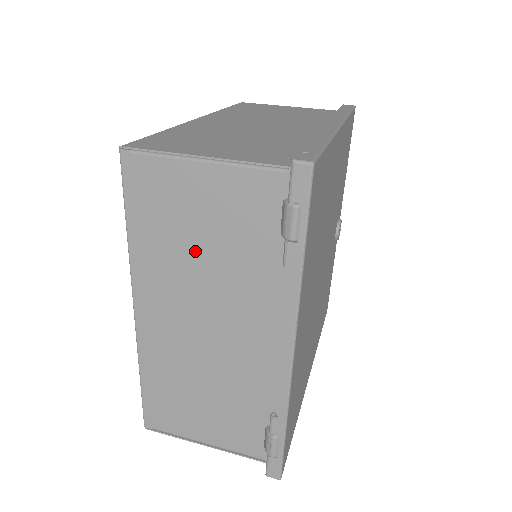
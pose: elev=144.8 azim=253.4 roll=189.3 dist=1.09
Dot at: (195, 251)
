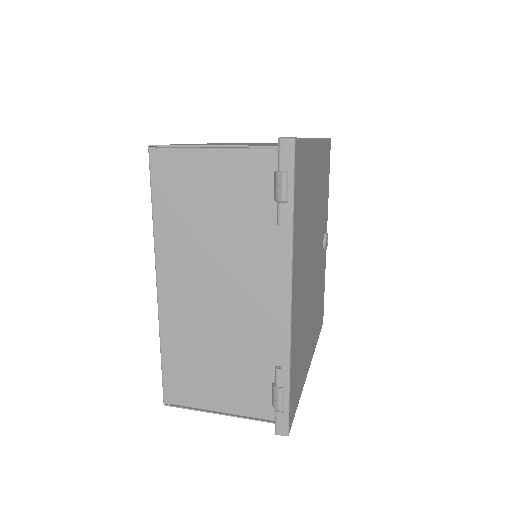
Dot at: (207, 224)
